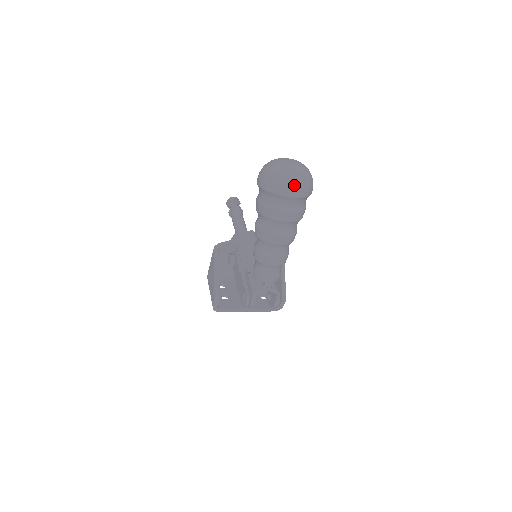
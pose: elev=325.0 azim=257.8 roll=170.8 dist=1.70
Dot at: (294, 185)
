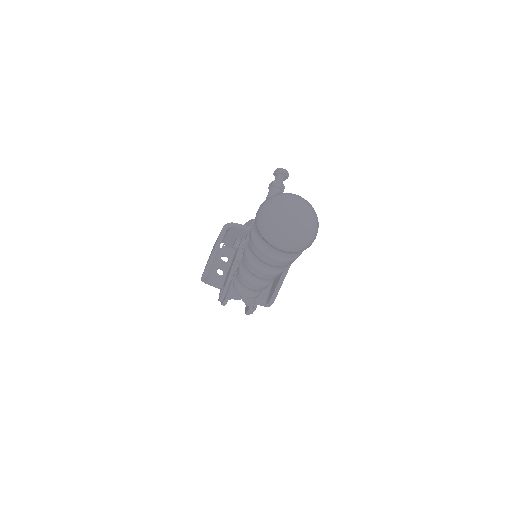
Dot at: (283, 239)
